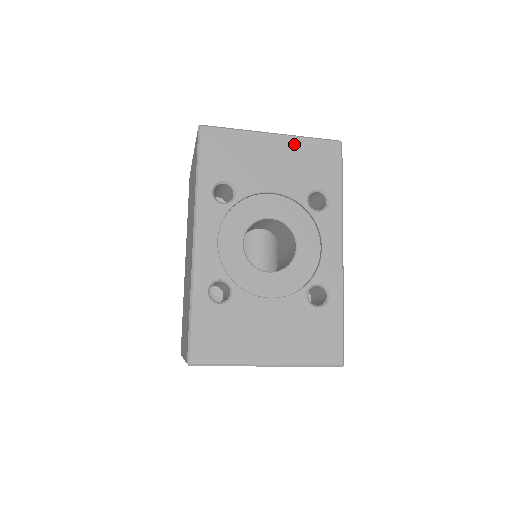
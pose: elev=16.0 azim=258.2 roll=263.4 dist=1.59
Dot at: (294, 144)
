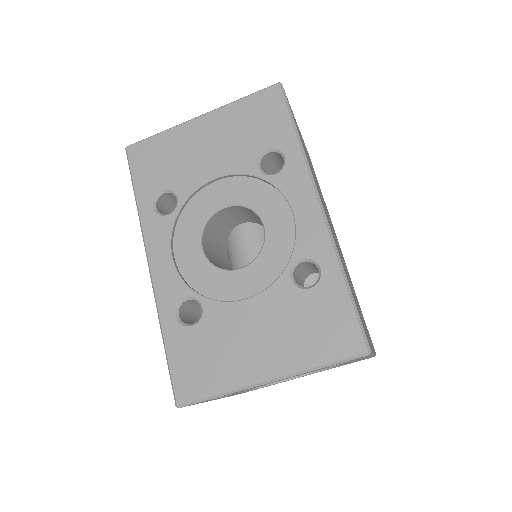
Dot at: (225, 115)
